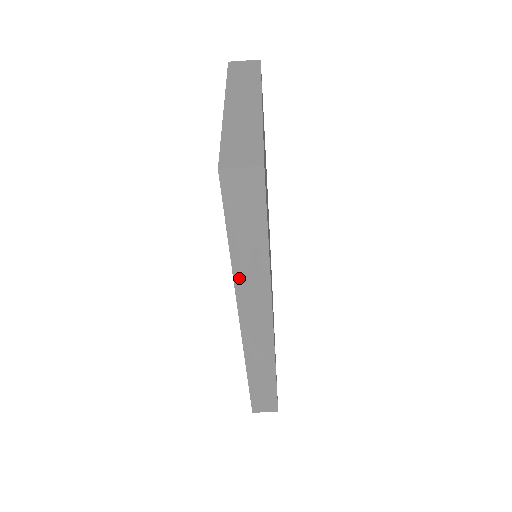
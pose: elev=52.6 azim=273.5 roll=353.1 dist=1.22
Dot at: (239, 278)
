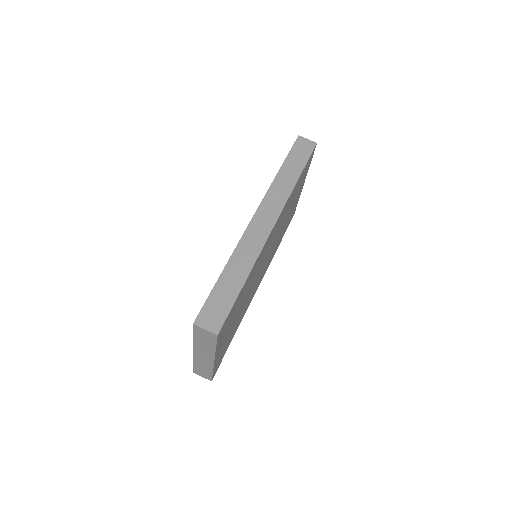
Dot at: (275, 184)
